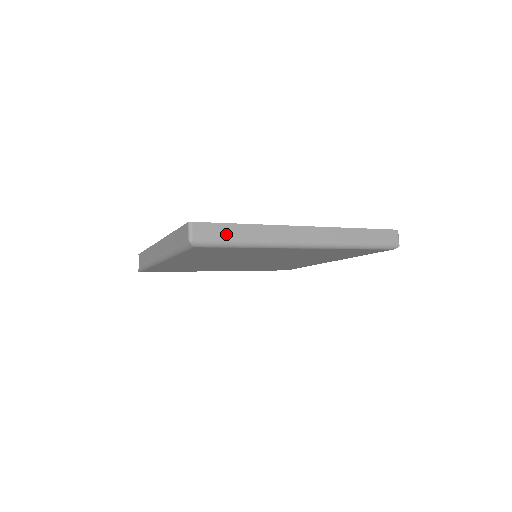
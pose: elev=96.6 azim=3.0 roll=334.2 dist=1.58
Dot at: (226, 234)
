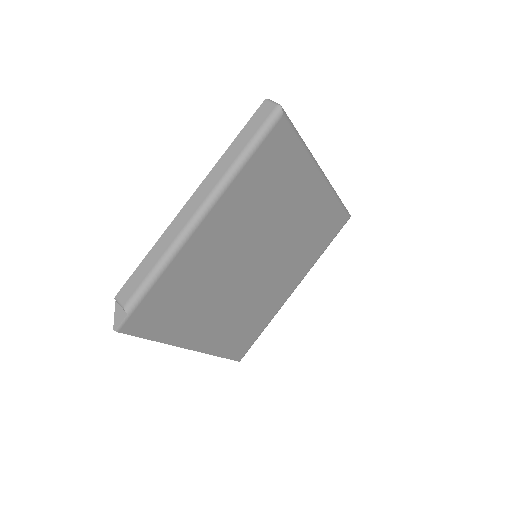
Dot at: occluded
